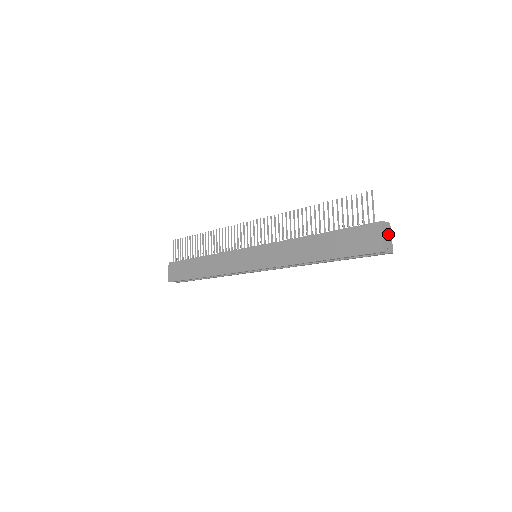
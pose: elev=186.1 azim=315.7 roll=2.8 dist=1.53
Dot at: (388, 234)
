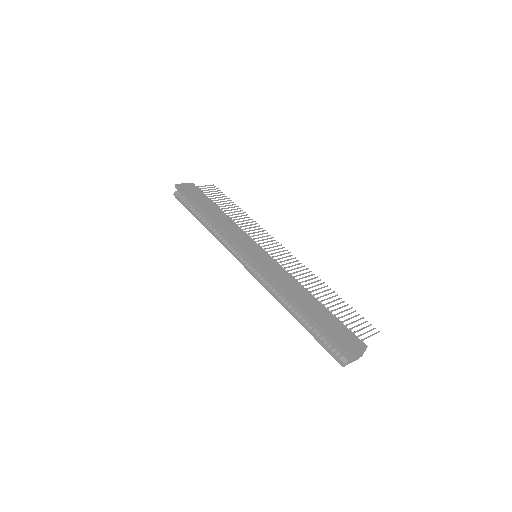
Dot at: (357, 356)
